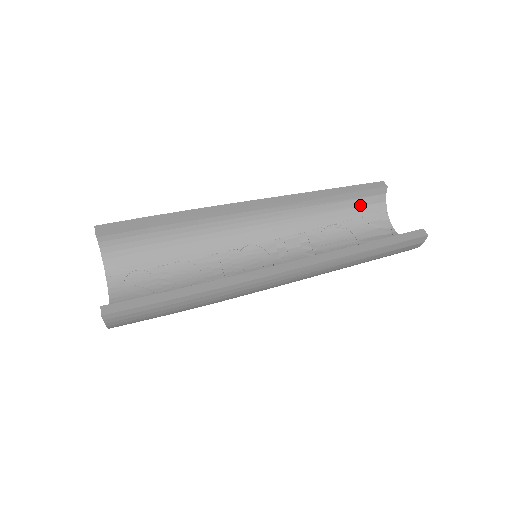
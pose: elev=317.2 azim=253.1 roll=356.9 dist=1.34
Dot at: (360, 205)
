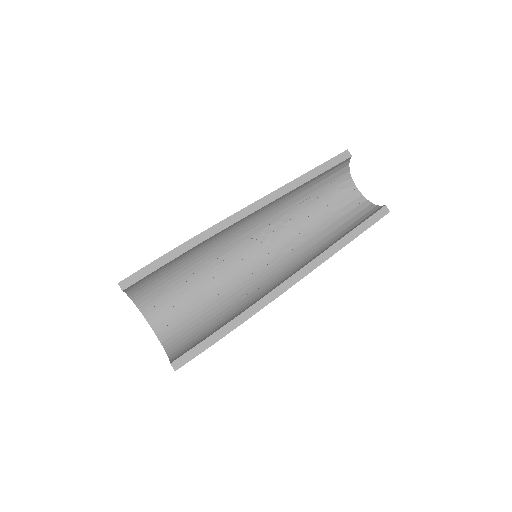
Dot at: (329, 176)
